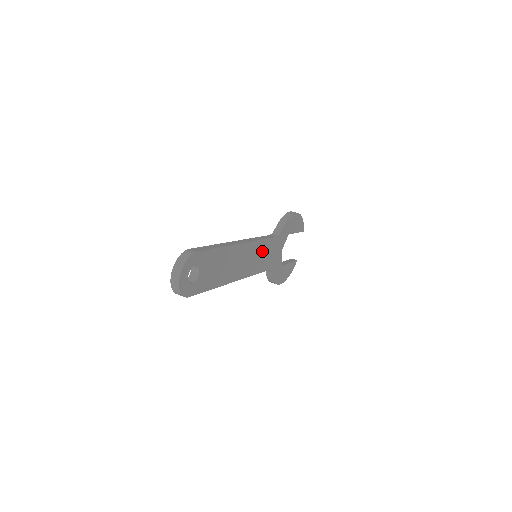
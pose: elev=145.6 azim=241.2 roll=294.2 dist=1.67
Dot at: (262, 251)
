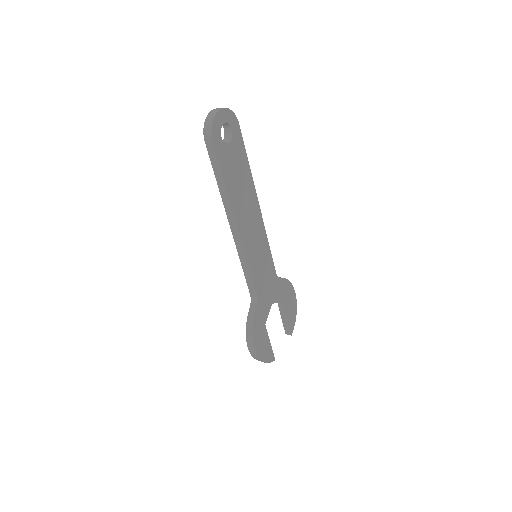
Dot at: (263, 257)
